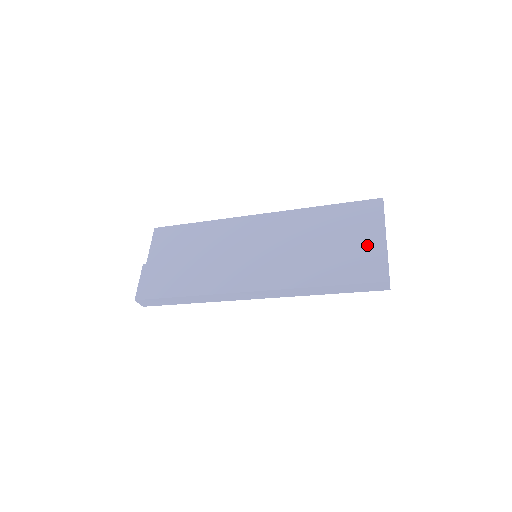
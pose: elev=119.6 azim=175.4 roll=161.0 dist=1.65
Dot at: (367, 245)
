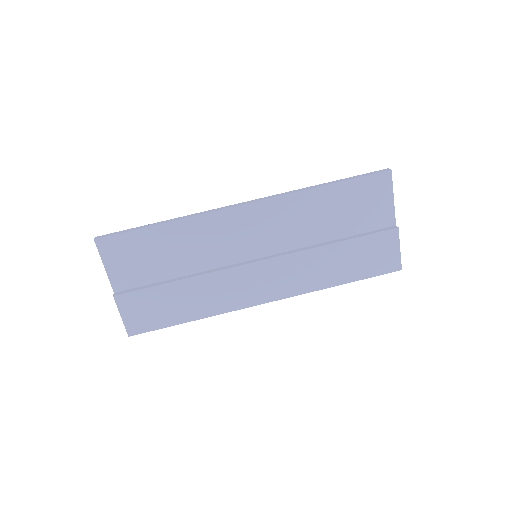
Dot at: (381, 236)
